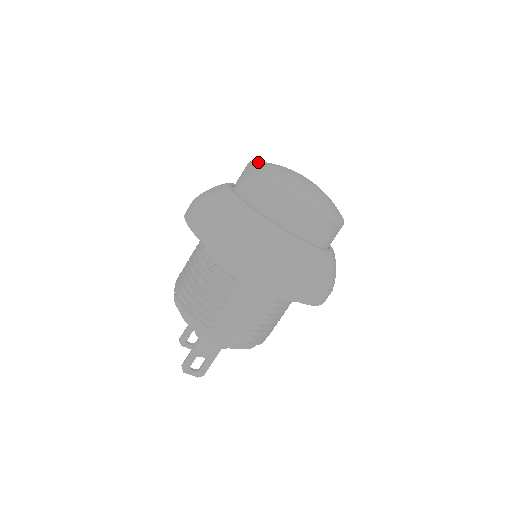
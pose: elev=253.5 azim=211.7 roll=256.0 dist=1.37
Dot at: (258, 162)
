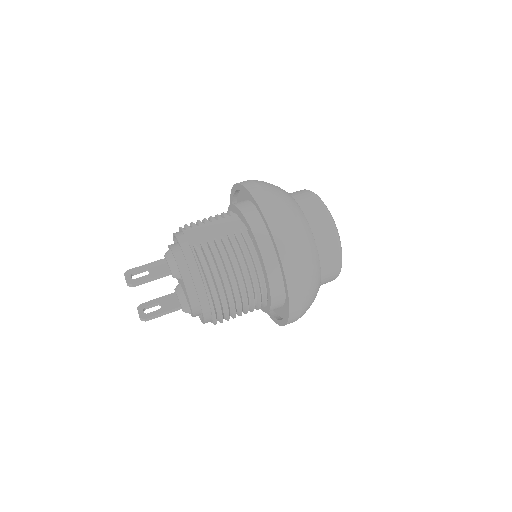
Dot at: occluded
